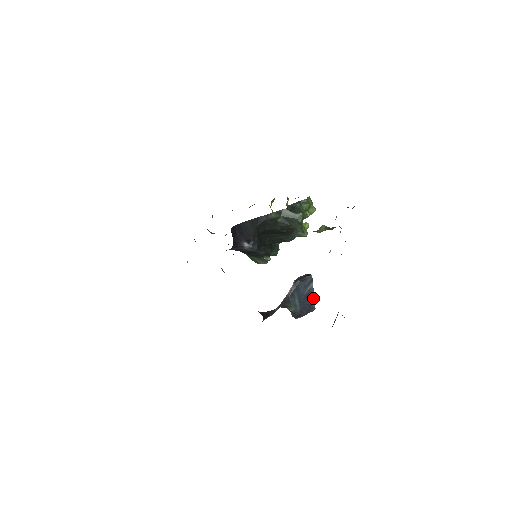
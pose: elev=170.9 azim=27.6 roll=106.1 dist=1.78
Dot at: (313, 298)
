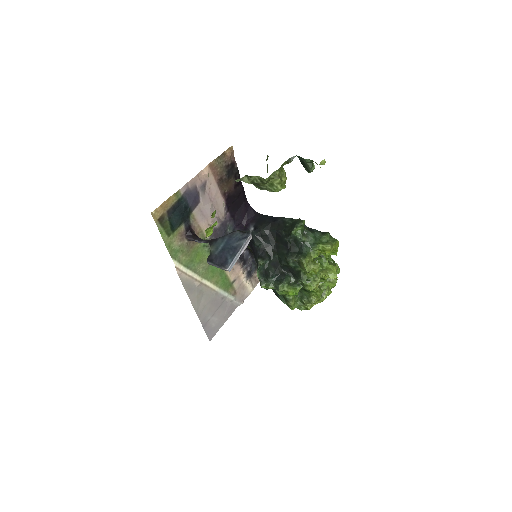
Dot at: (235, 256)
